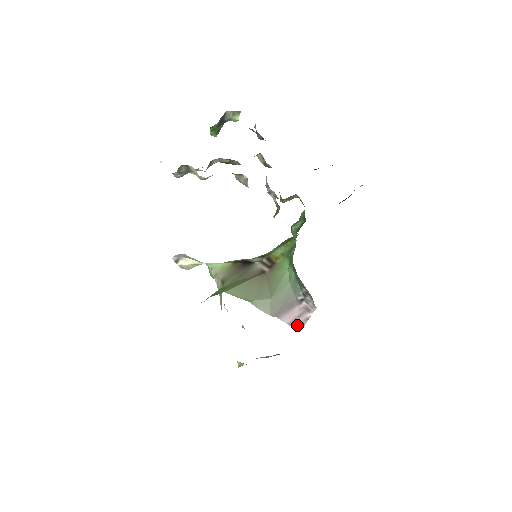
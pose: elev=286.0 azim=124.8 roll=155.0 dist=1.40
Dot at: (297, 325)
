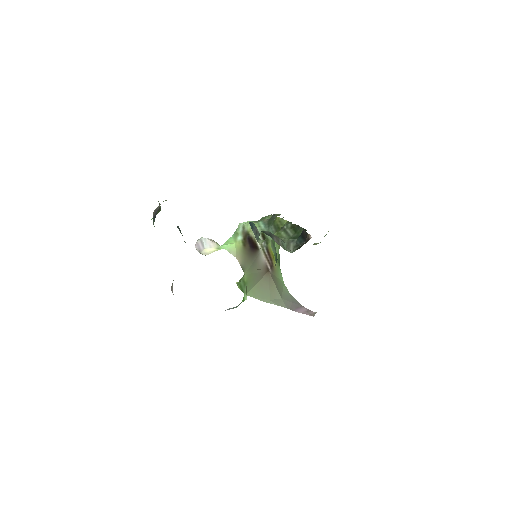
Dot at: (309, 314)
